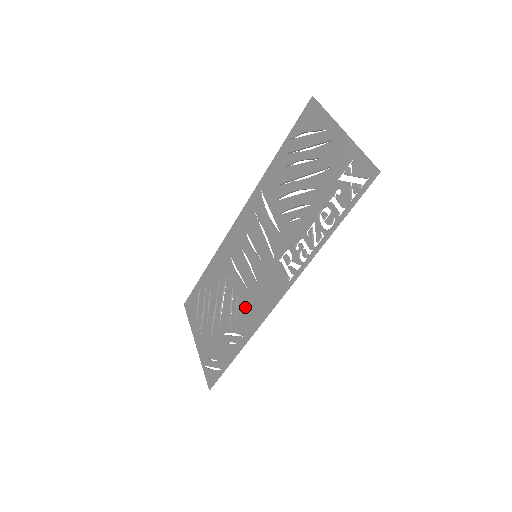
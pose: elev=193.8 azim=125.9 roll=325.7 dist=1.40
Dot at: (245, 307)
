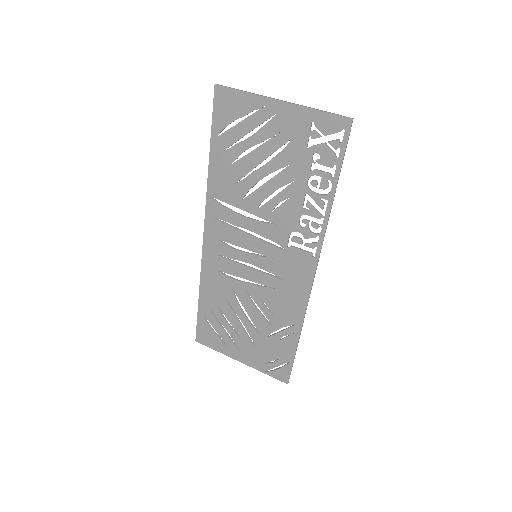
Dot at: (278, 302)
